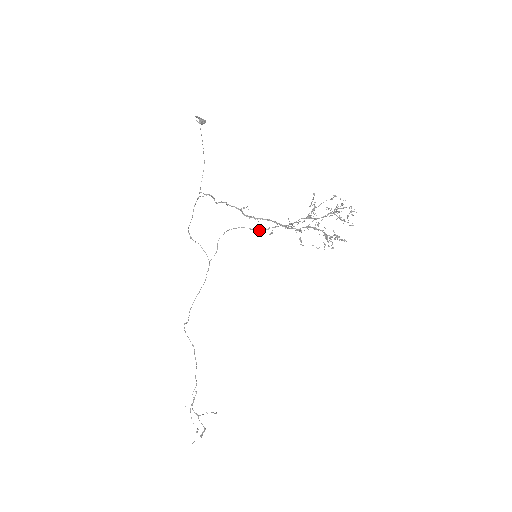
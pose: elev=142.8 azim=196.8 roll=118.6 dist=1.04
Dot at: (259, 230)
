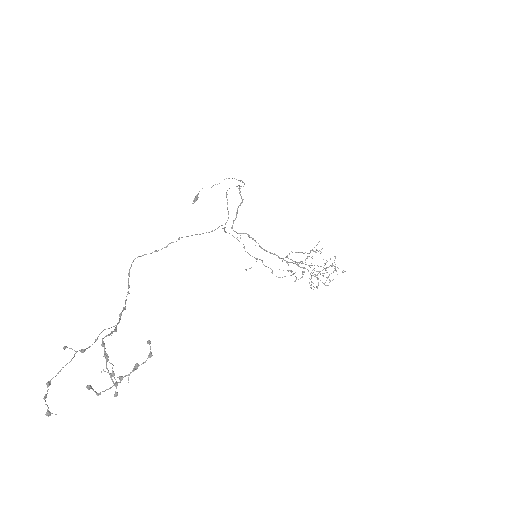
Dot at: (249, 254)
